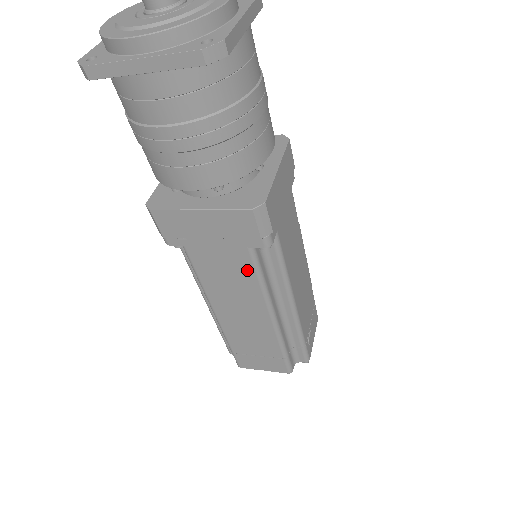
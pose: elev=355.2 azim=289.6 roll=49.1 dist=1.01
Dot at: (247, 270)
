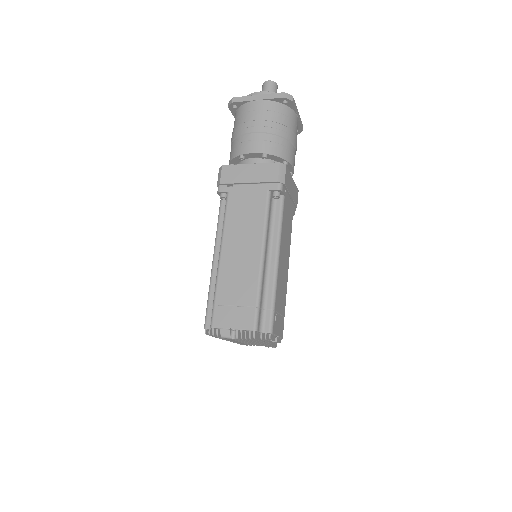
Dot at: (260, 209)
